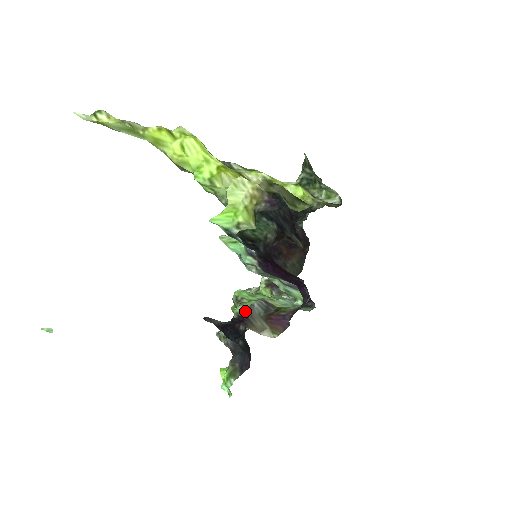
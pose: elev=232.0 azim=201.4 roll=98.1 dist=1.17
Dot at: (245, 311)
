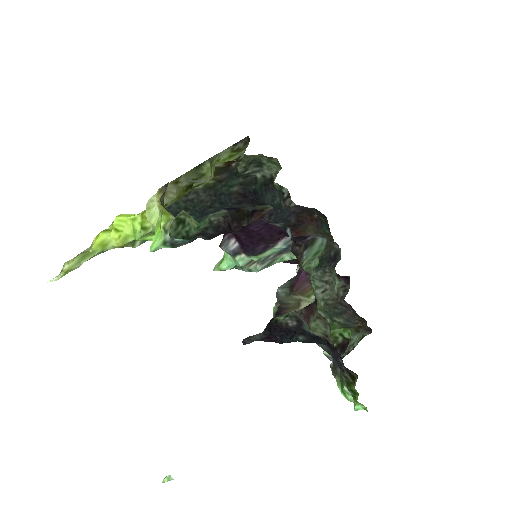
Dot at: (277, 306)
